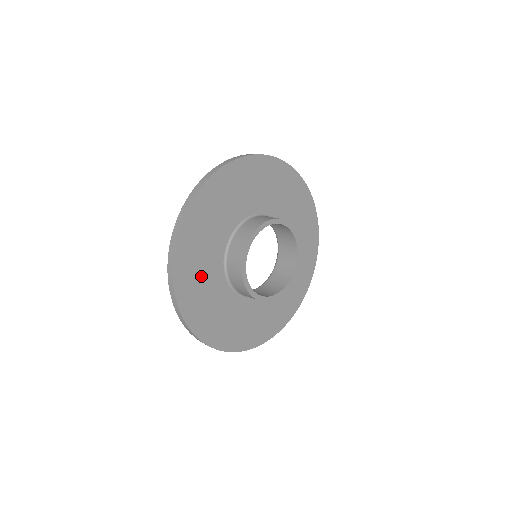
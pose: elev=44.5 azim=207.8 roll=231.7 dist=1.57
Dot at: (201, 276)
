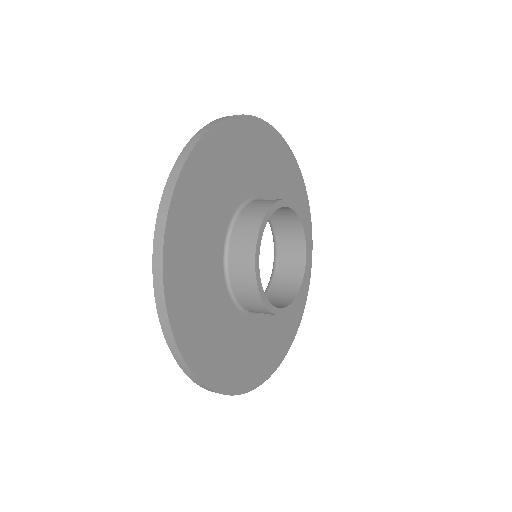
Dot at: (199, 292)
